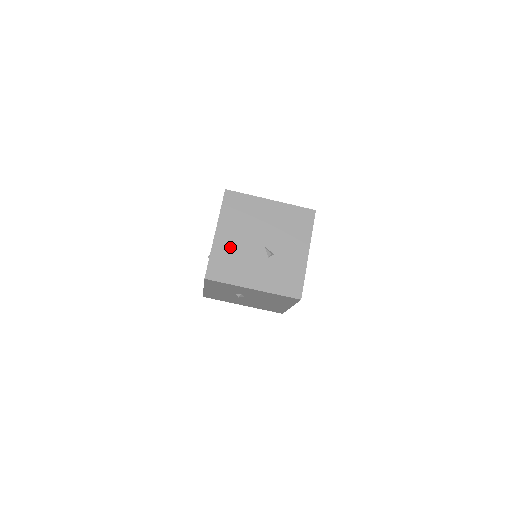
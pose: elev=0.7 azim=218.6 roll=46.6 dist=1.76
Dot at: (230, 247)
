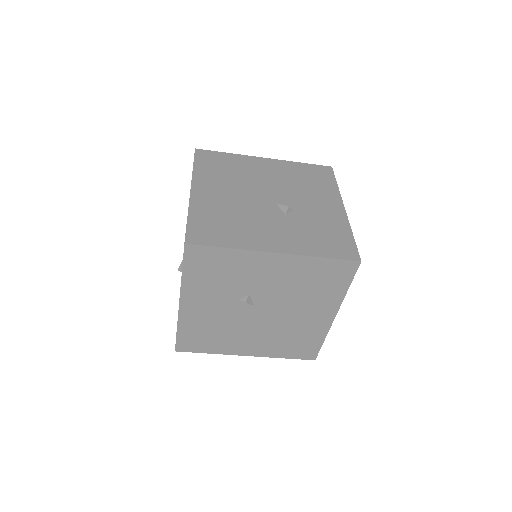
Dot at: (219, 204)
